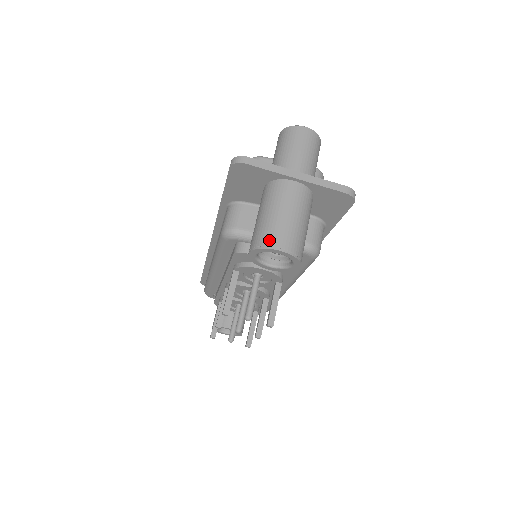
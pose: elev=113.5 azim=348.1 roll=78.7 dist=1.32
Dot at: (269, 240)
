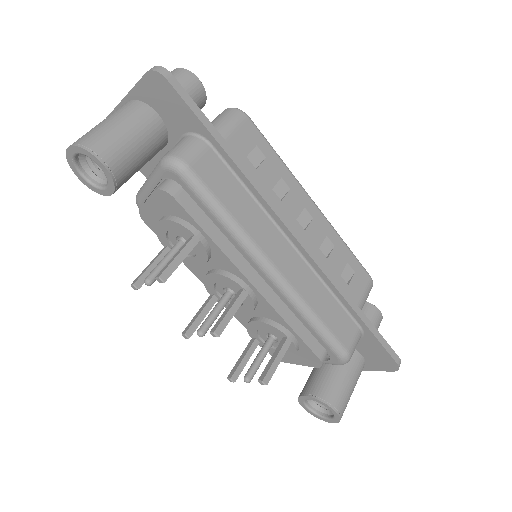
Dot at: occluded
